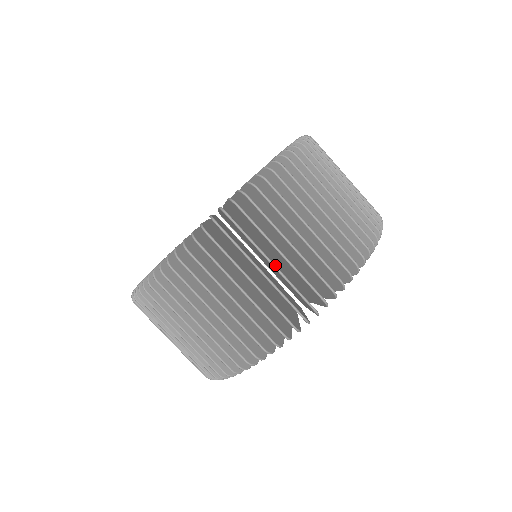
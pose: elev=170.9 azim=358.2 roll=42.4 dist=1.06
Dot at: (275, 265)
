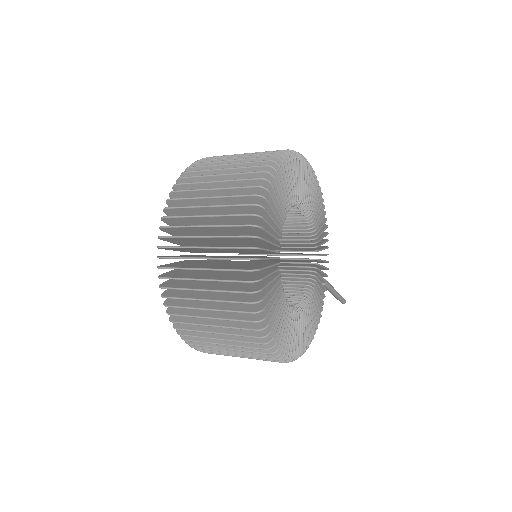
Dot at: (214, 196)
